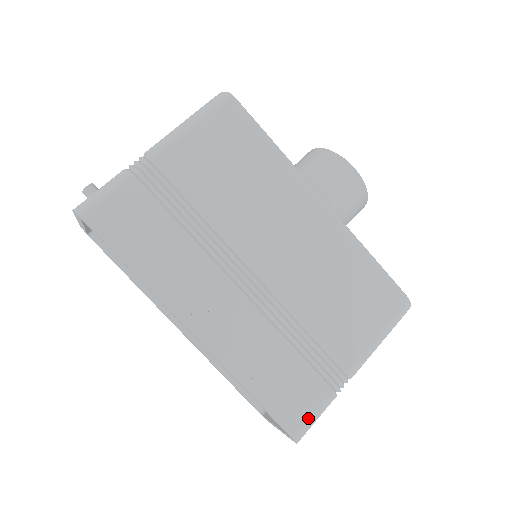
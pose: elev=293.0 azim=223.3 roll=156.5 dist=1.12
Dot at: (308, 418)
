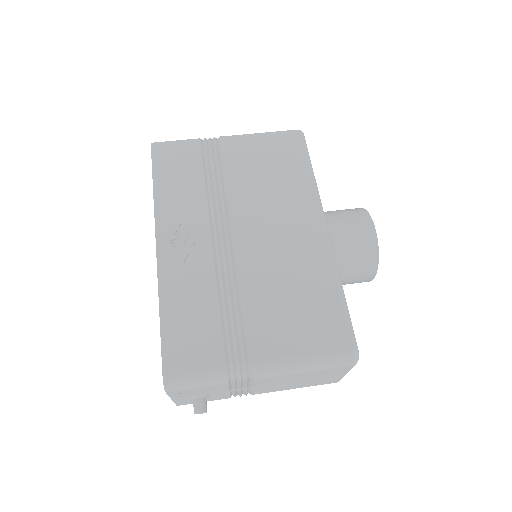
Dot at: (188, 371)
